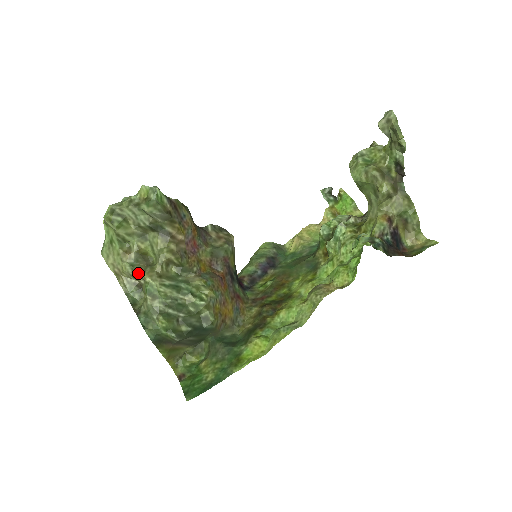
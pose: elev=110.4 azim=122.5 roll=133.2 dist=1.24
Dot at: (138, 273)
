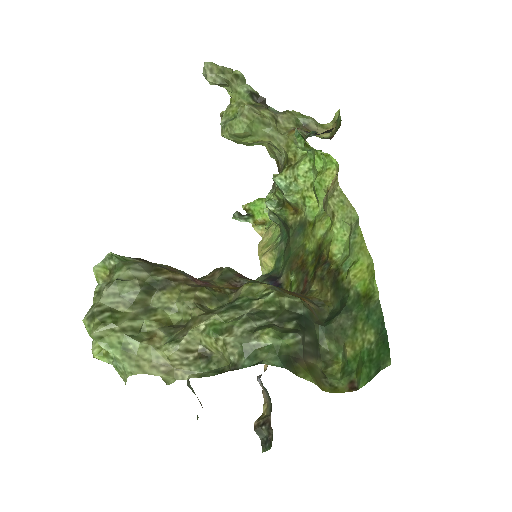
Dot at: (186, 337)
